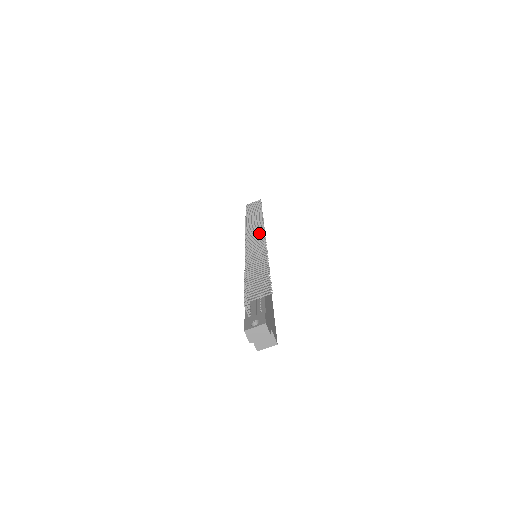
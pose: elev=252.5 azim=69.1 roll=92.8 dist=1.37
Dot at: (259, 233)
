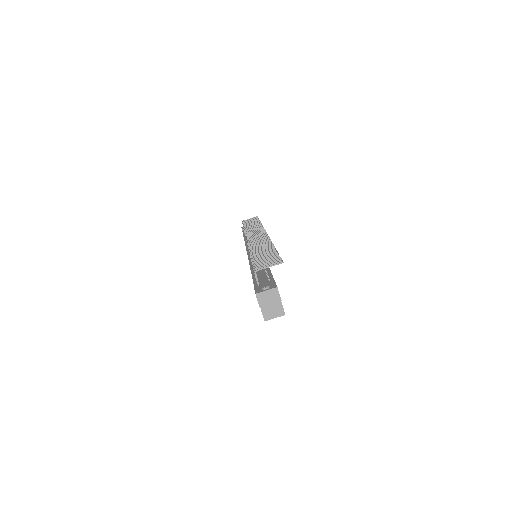
Dot at: (261, 233)
